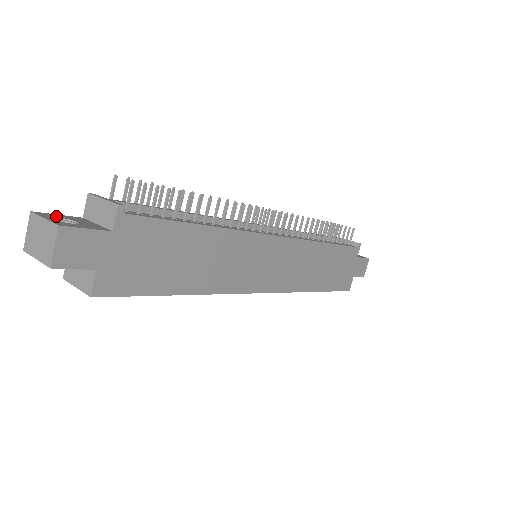
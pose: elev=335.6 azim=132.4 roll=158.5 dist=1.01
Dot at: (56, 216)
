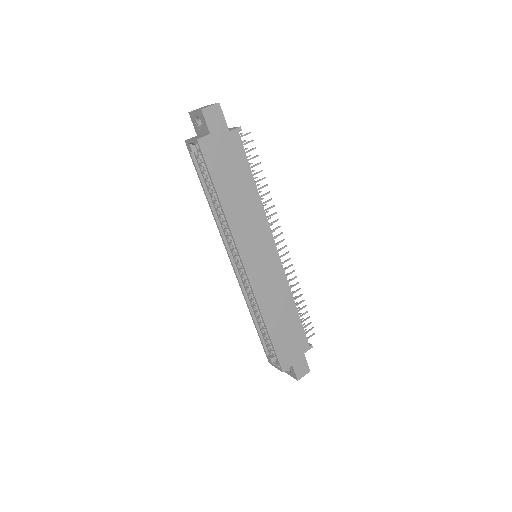
Dot at: occluded
